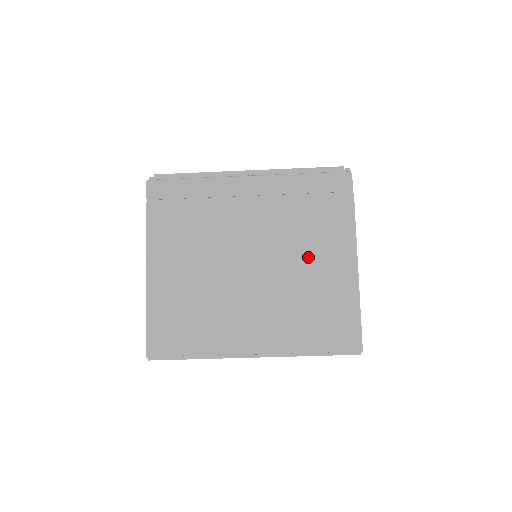
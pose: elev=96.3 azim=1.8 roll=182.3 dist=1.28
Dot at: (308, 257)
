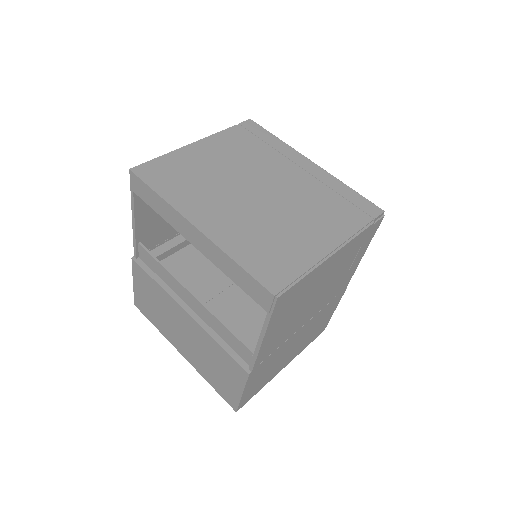
Dot at: (304, 219)
